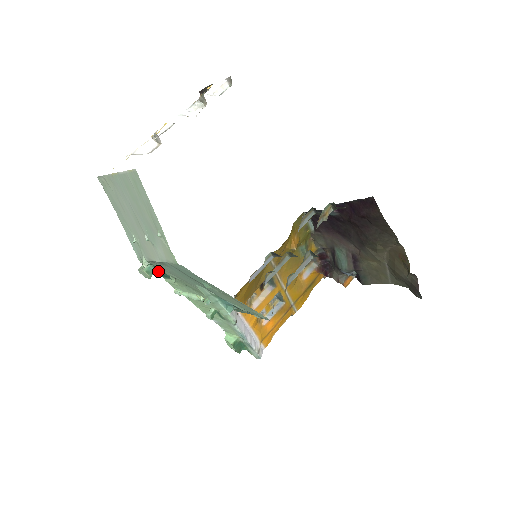
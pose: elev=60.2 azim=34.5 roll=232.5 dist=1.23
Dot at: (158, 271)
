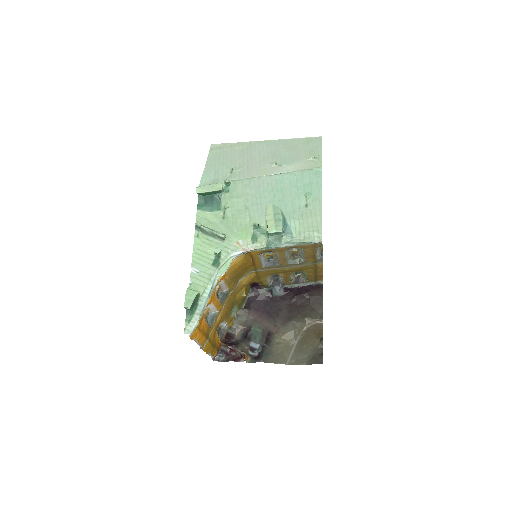
Dot at: (216, 197)
